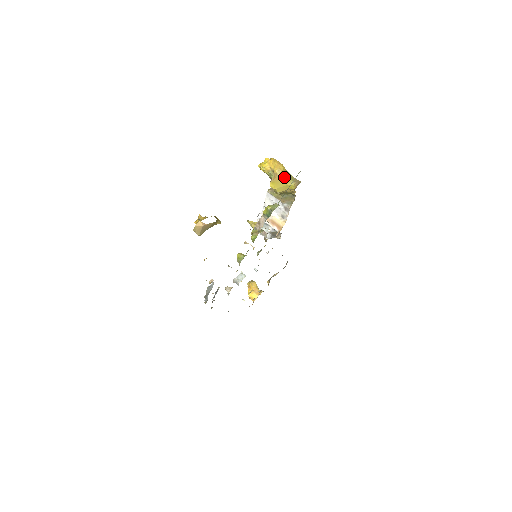
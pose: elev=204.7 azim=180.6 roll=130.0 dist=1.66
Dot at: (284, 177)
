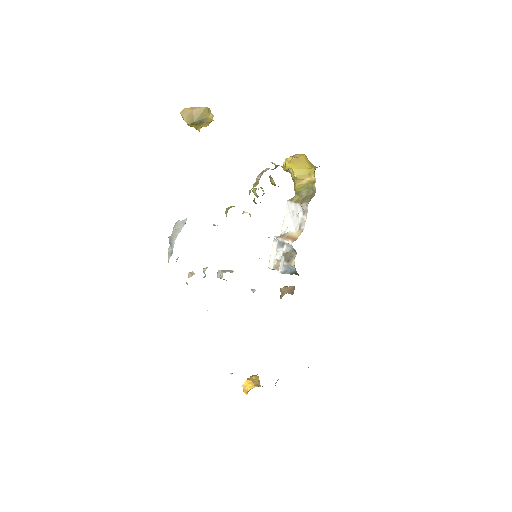
Dot at: (305, 162)
